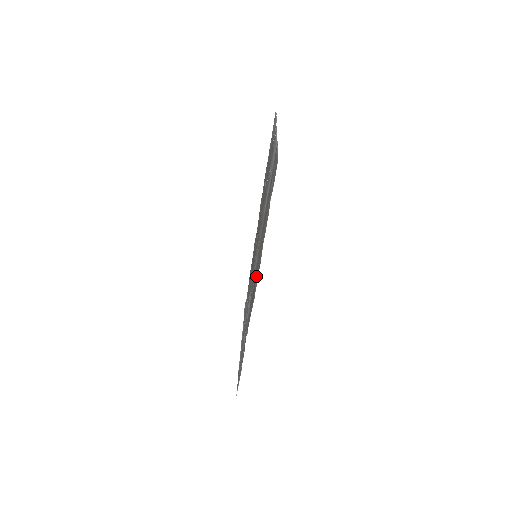
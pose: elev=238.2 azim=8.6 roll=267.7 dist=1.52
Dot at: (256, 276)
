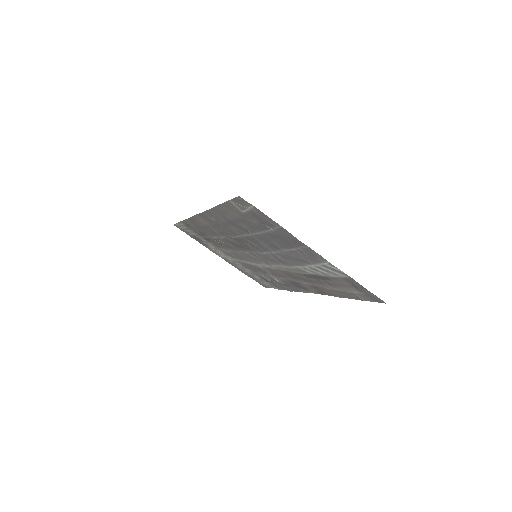
Dot at: (305, 287)
